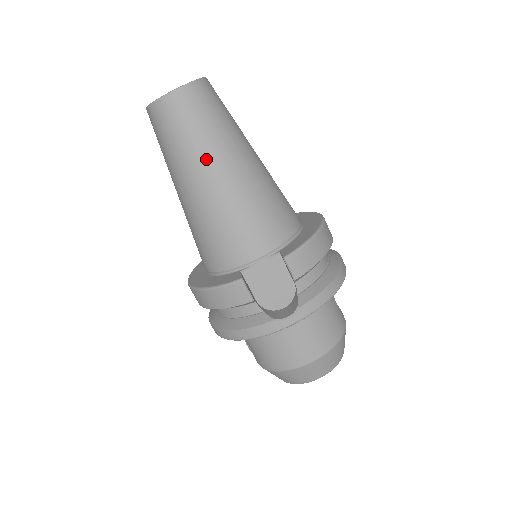
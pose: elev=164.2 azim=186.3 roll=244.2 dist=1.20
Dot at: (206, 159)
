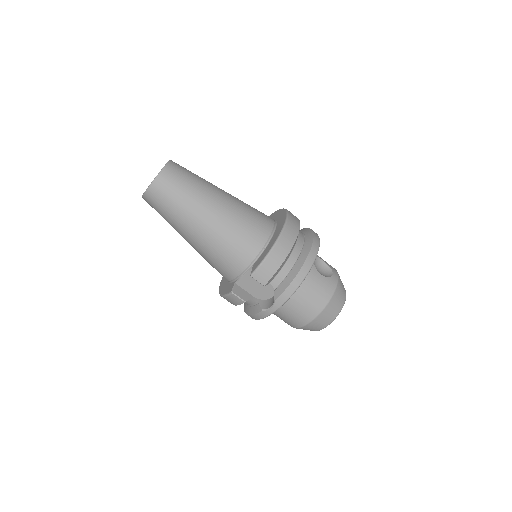
Dot at: (184, 223)
